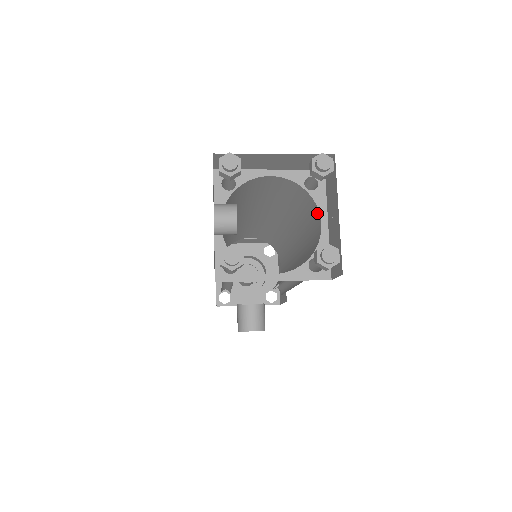
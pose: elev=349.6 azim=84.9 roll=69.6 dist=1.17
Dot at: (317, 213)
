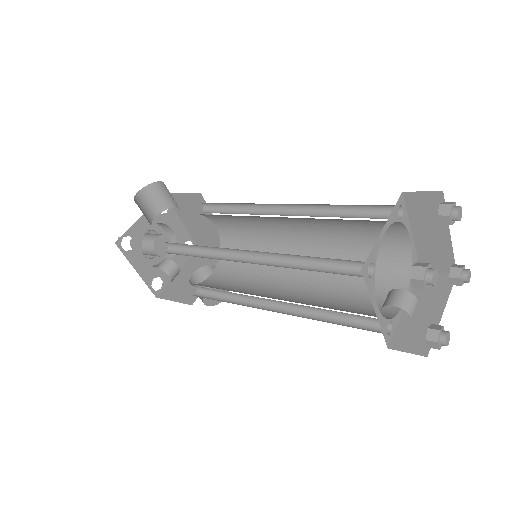
Dot at: (401, 230)
